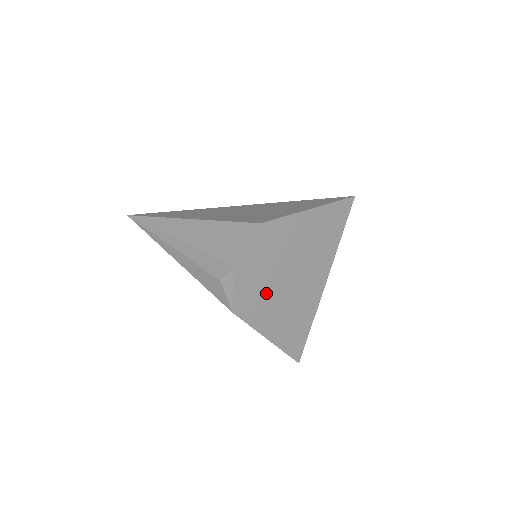
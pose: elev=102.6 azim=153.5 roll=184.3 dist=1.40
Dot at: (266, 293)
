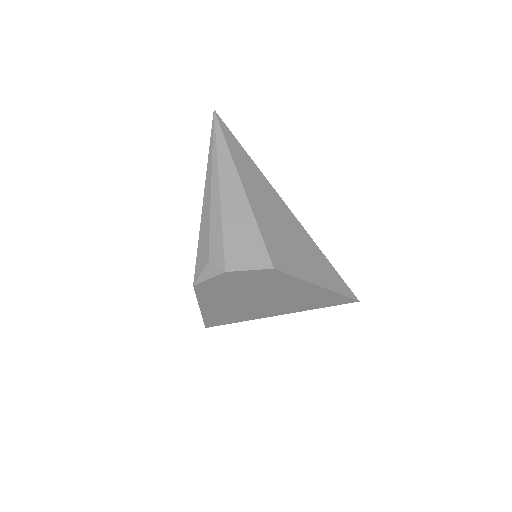
Dot at: (229, 294)
